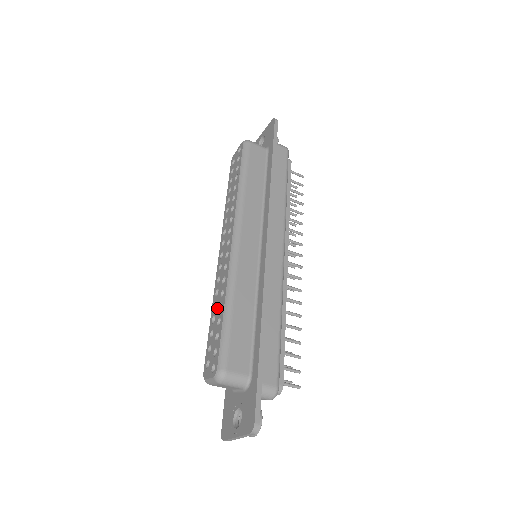
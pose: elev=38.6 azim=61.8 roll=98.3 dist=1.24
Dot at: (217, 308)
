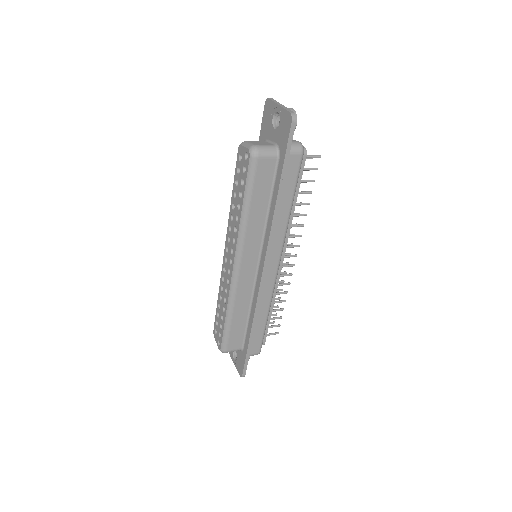
Dot at: (221, 304)
